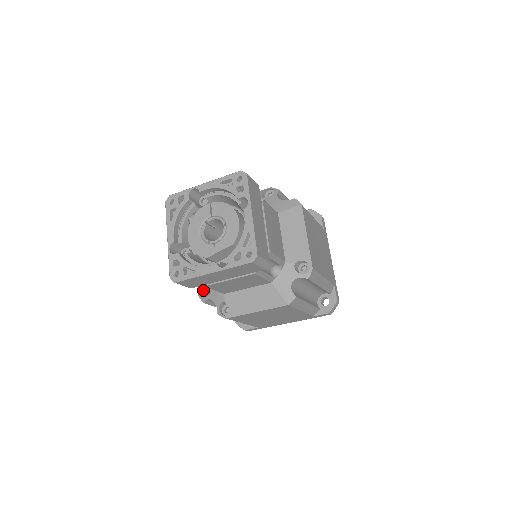
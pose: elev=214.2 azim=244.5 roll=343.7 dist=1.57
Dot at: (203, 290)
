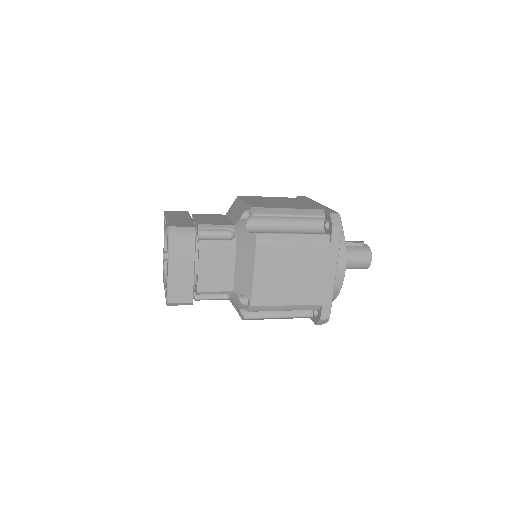
Dot at: occluded
